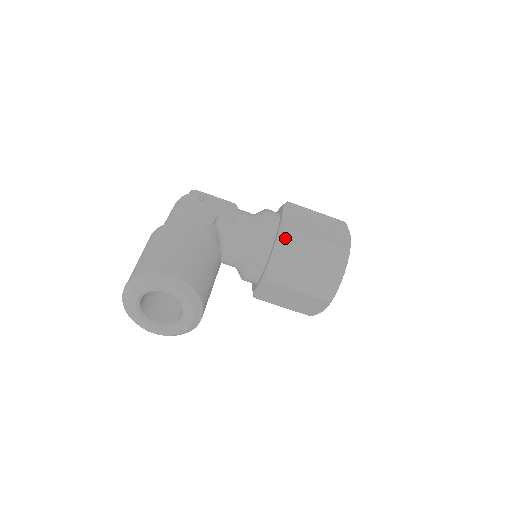
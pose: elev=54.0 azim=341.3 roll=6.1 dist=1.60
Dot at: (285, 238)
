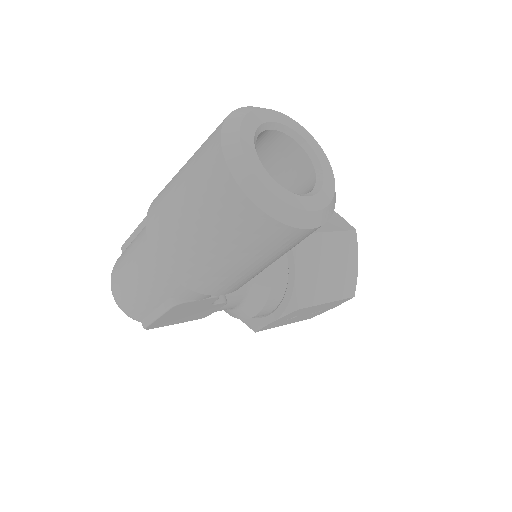
Dot at: occluded
